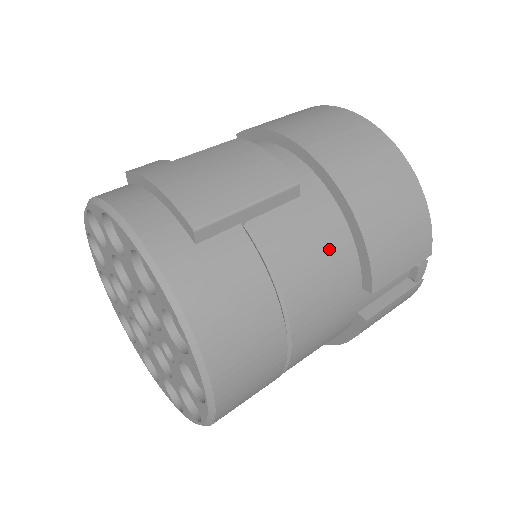
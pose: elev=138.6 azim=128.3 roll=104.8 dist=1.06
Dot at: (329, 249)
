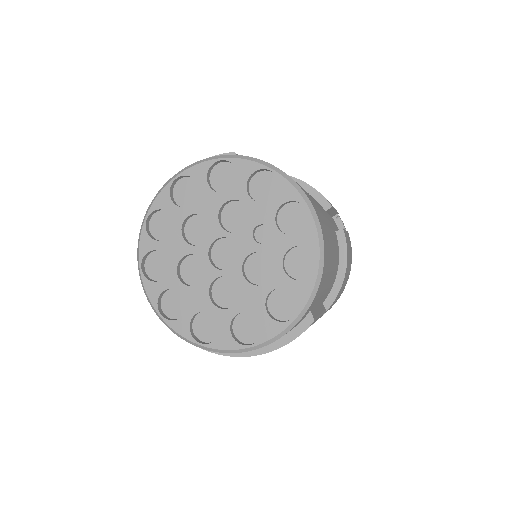
Dot at: occluded
